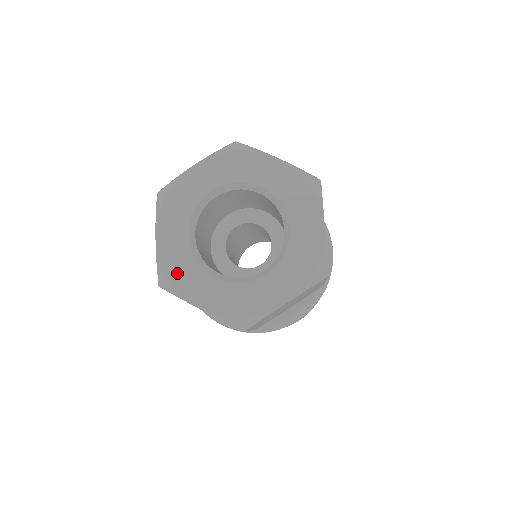
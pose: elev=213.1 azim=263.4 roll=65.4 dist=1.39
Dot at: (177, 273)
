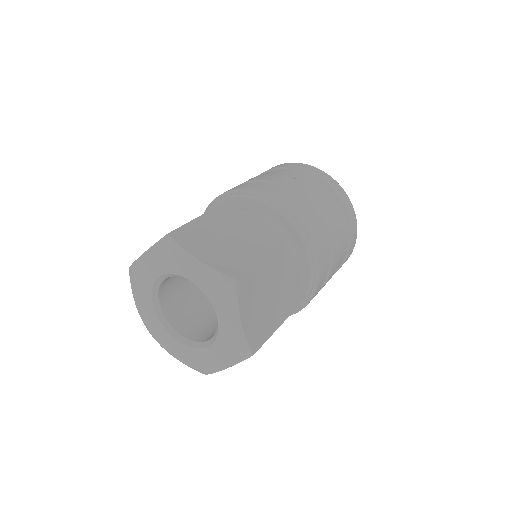
Dot at: (154, 331)
